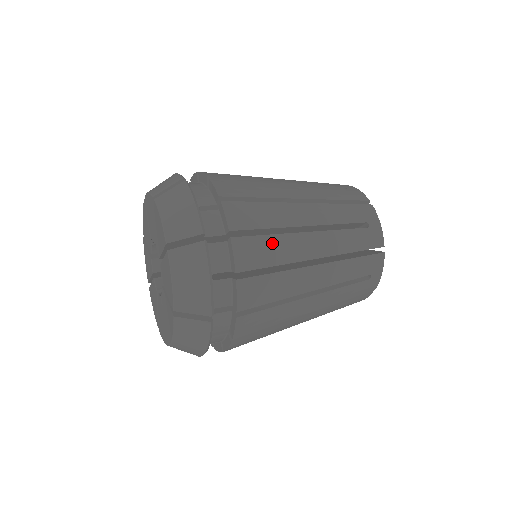
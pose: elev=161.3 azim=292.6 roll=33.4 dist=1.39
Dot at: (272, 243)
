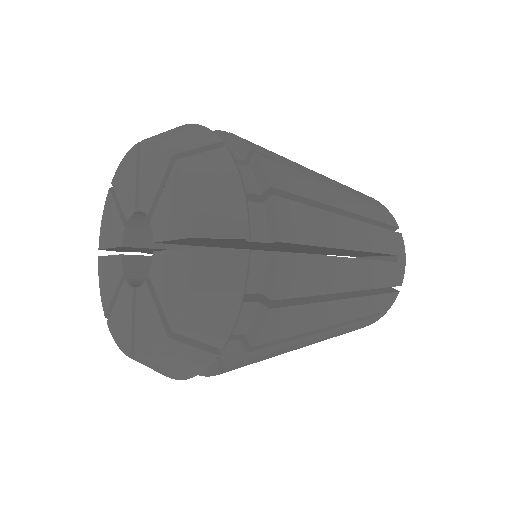
Dot at: (316, 266)
